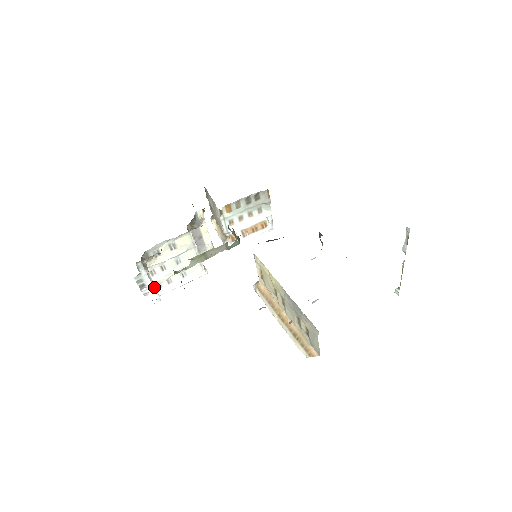
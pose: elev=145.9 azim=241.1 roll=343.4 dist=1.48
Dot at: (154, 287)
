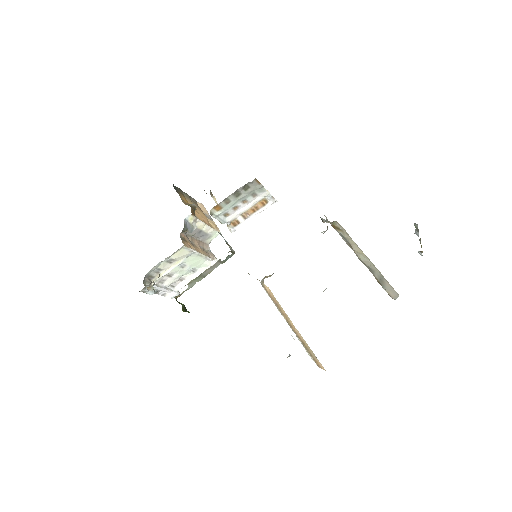
Dot at: (168, 289)
